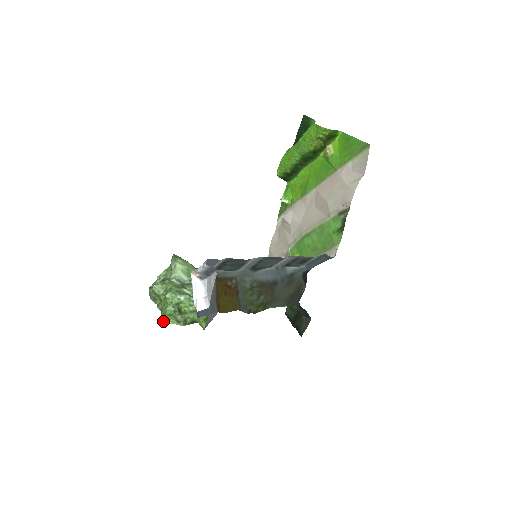
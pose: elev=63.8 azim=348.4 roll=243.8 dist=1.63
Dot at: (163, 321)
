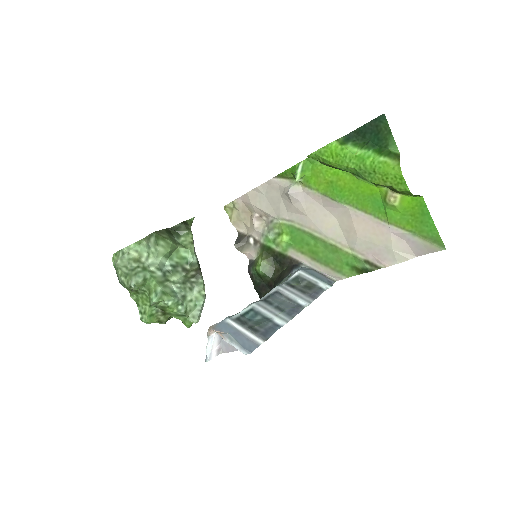
Dot at: occluded
